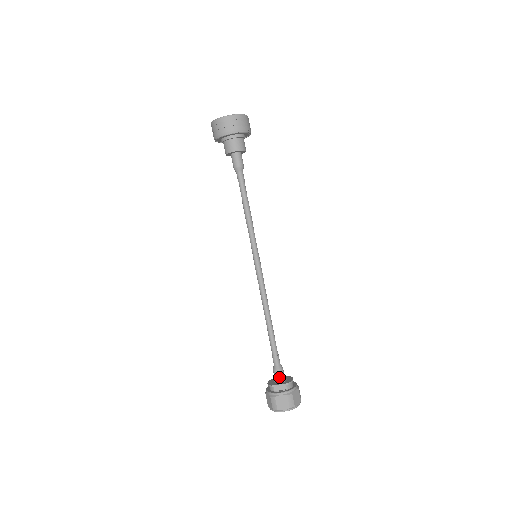
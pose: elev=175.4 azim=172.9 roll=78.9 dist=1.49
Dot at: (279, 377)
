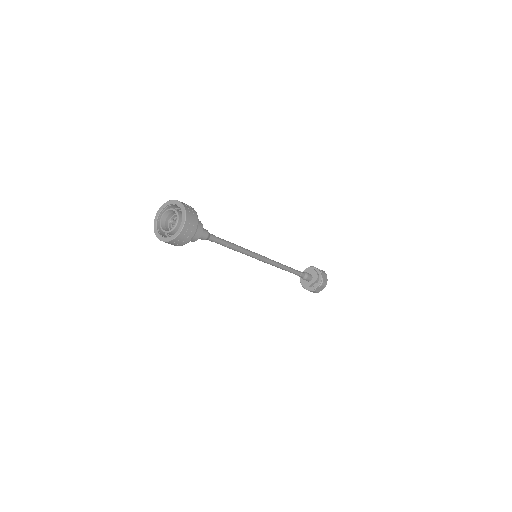
Dot at: (309, 280)
